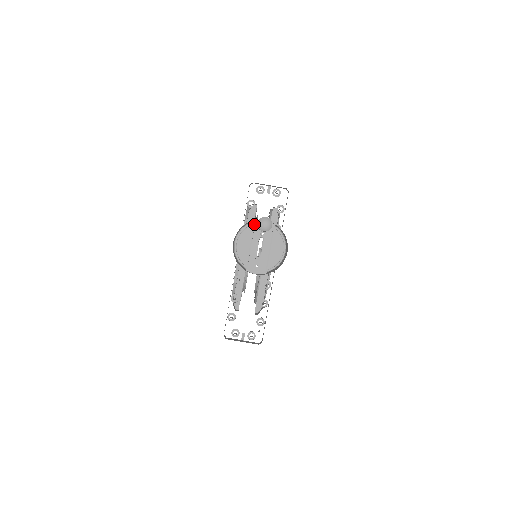
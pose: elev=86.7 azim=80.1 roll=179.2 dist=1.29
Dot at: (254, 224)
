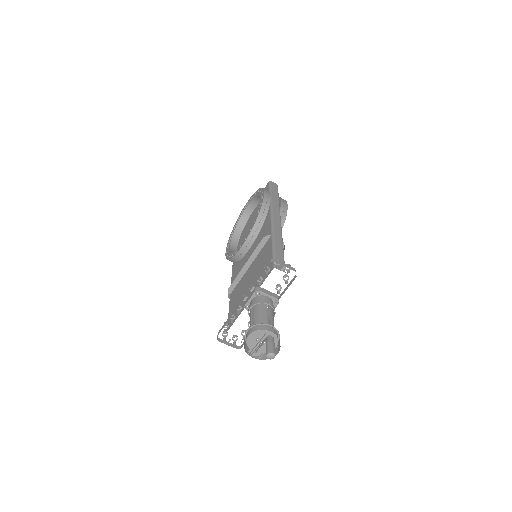
Dot at: (264, 334)
